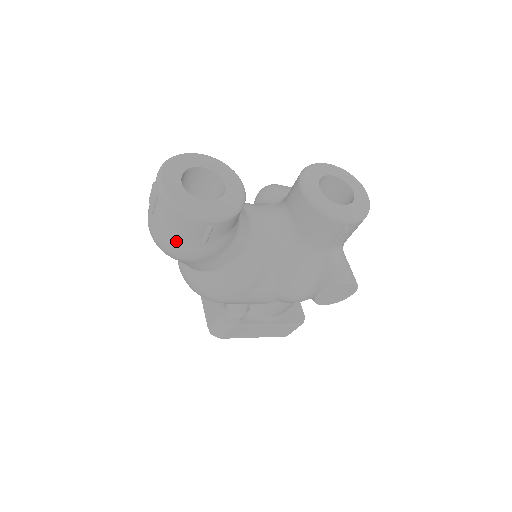
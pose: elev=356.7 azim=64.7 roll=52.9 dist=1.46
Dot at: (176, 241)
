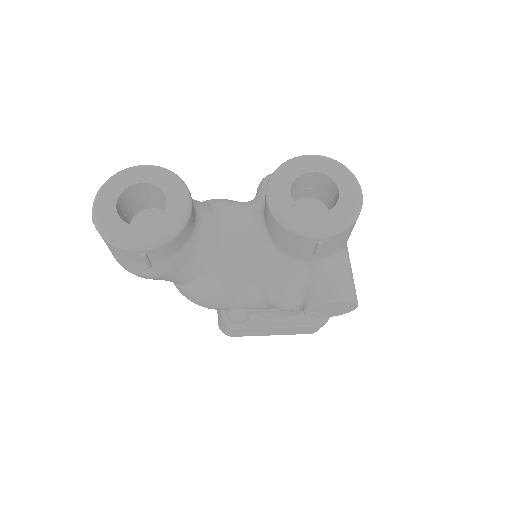
Dot at: (124, 263)
